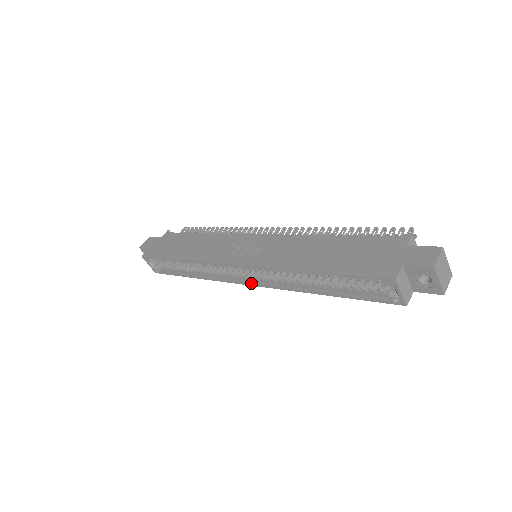
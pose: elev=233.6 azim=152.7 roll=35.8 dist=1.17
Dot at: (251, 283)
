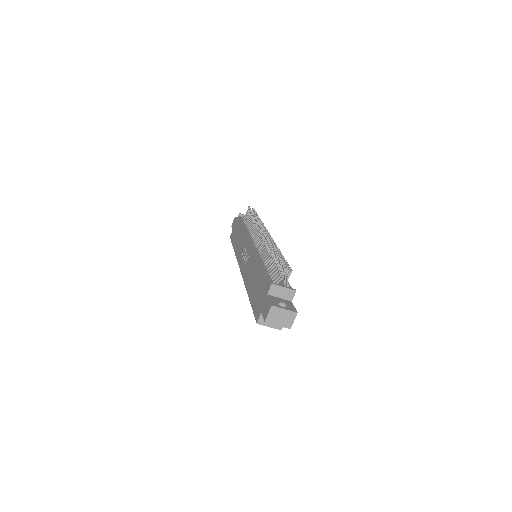
Dot at: occluded
